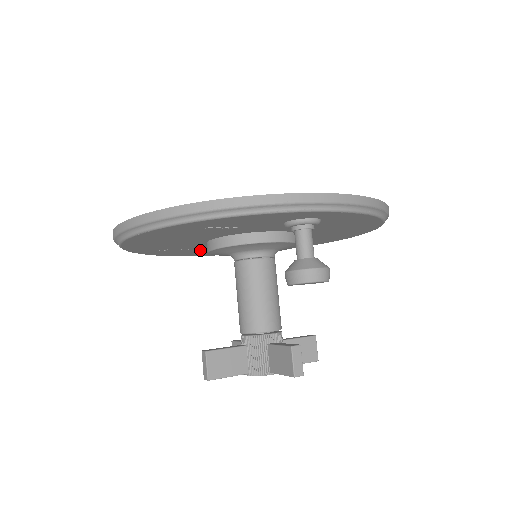
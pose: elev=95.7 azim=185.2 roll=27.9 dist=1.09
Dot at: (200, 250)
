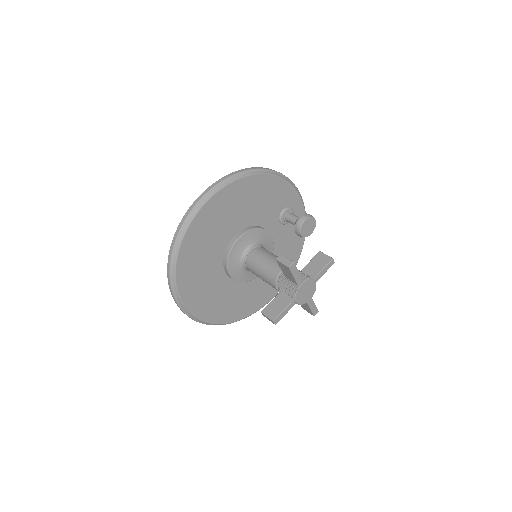
Dot at: (205, 275)
